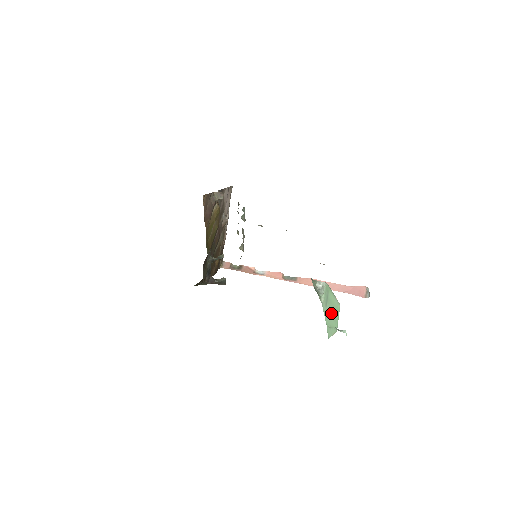
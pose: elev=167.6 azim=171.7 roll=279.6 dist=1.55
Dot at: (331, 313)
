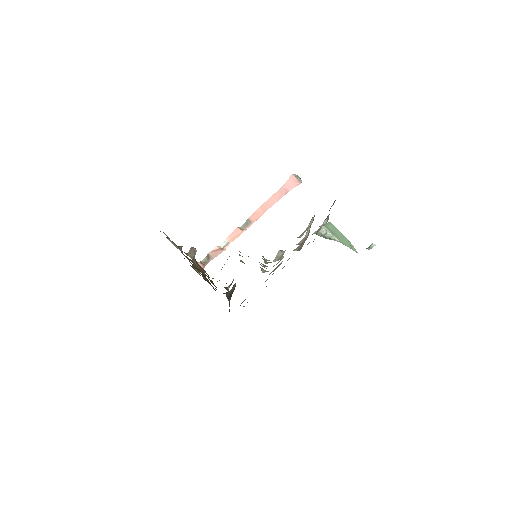
Dot at: (341, 237)
